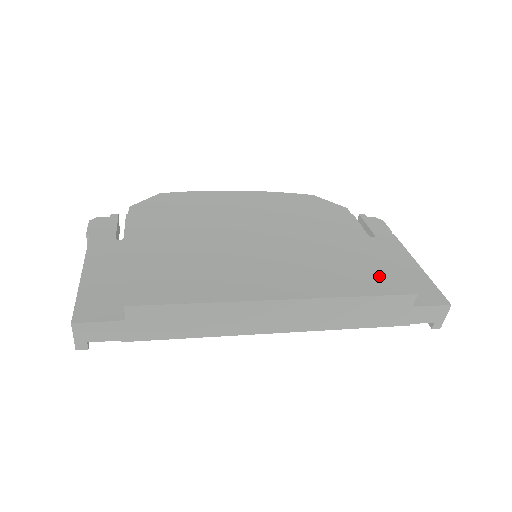
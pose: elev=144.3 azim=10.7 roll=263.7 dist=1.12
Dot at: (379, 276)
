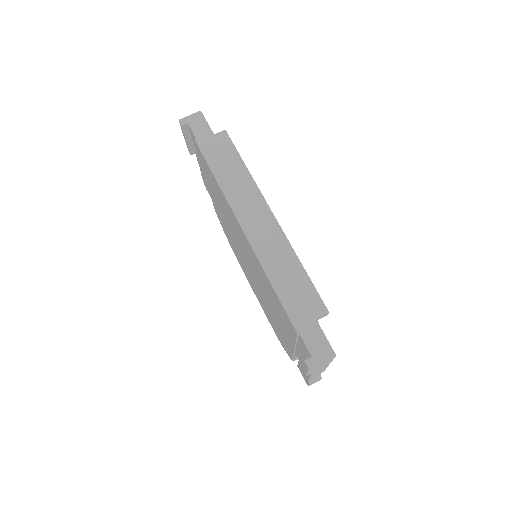
Dot at: occluded
